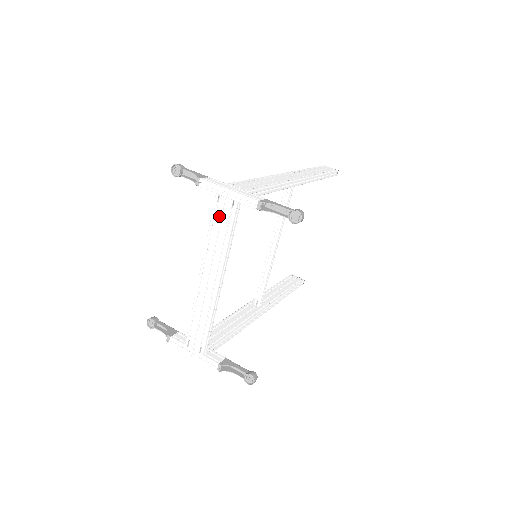
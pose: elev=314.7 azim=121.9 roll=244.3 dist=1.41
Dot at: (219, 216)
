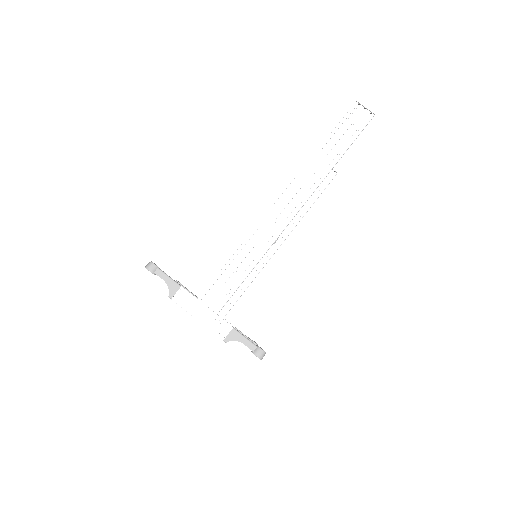
Dot at: occluded
